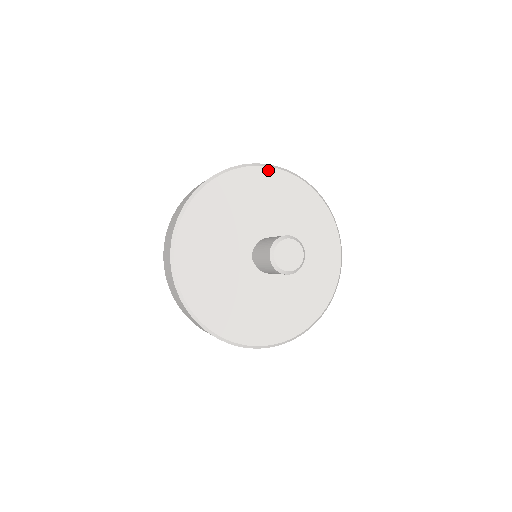
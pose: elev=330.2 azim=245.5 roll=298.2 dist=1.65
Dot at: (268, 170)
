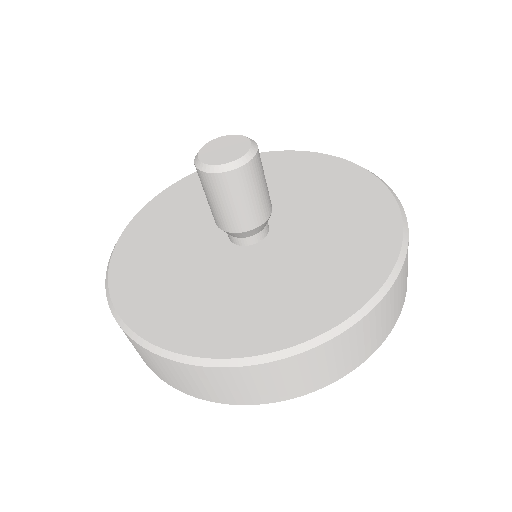
Dot at: (339, 161)
